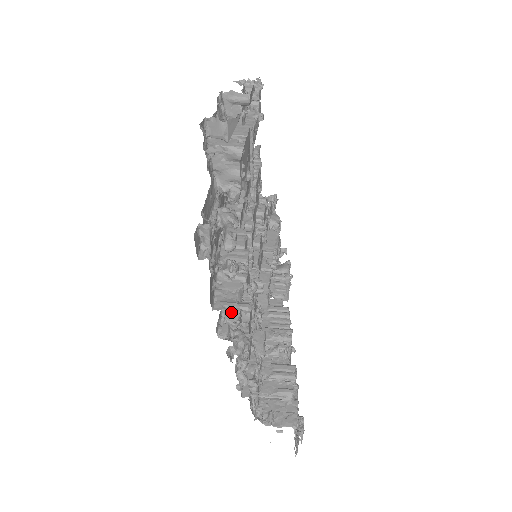
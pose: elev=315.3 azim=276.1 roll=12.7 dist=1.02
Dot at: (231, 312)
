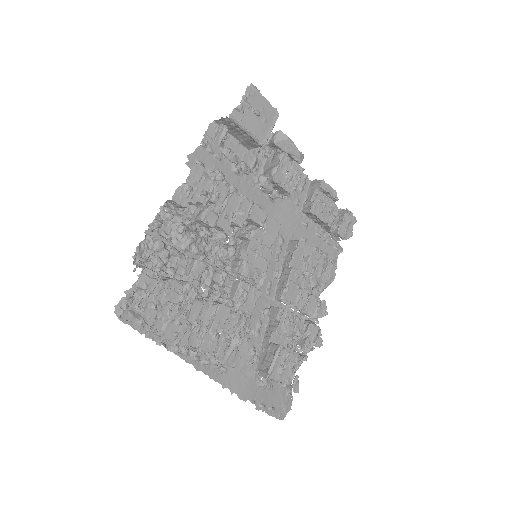
Dot at: (198, 211)
